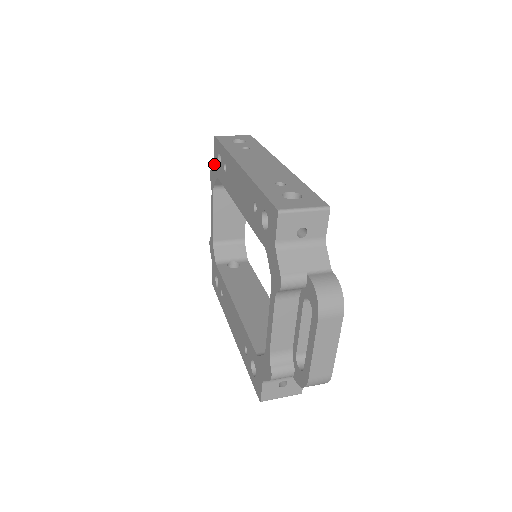
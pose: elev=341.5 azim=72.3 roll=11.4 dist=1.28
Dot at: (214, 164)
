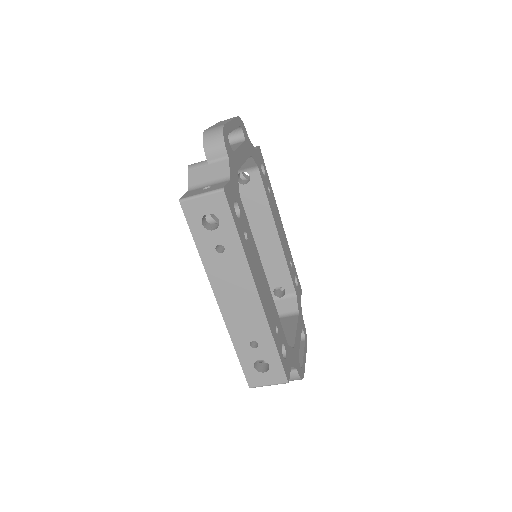
Dot at: occluded
